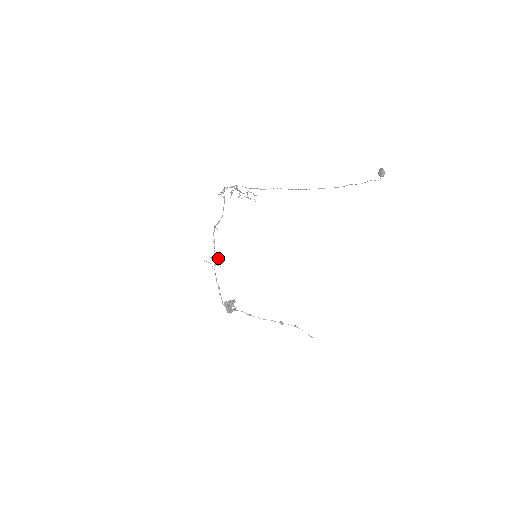
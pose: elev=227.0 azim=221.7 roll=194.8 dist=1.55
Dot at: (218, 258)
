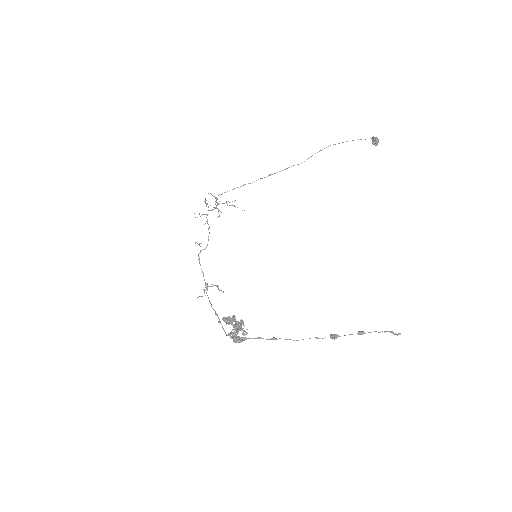
Dot at: (212, 284)
